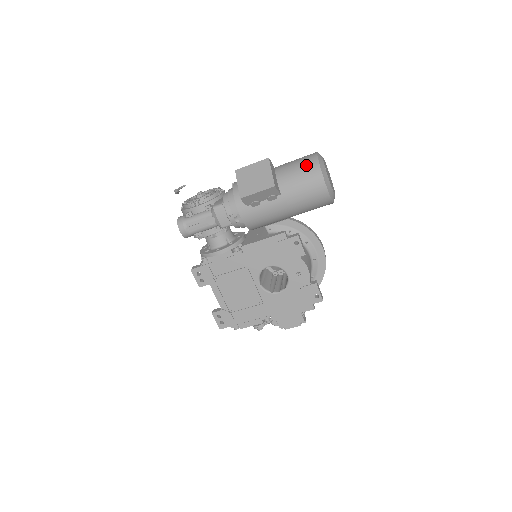
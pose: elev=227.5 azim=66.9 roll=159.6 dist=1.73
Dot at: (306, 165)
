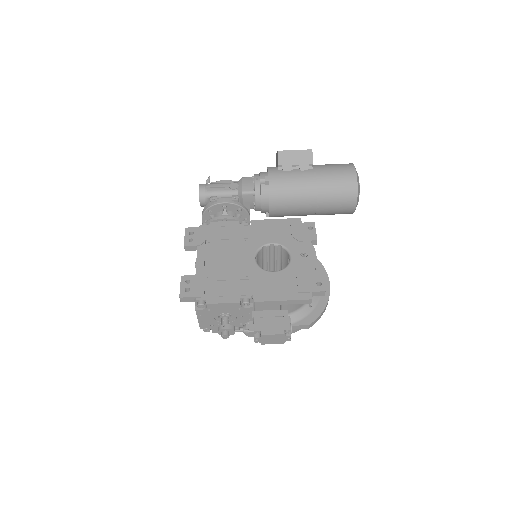
Dot at: occluded
